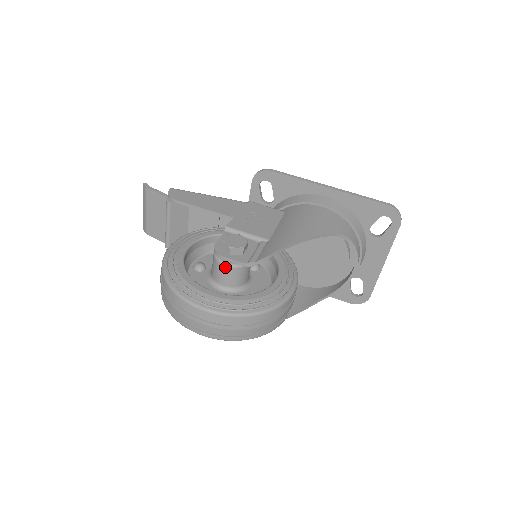
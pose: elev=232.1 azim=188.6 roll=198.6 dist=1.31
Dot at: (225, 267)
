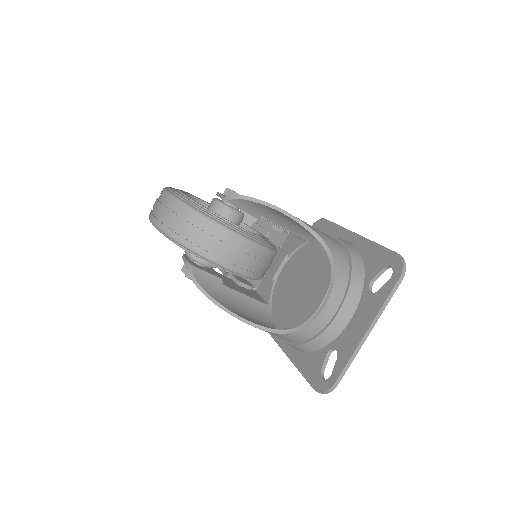
Dot at: (213, 201)
